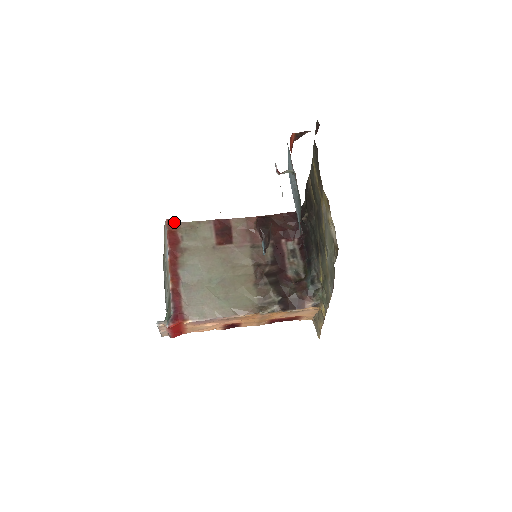
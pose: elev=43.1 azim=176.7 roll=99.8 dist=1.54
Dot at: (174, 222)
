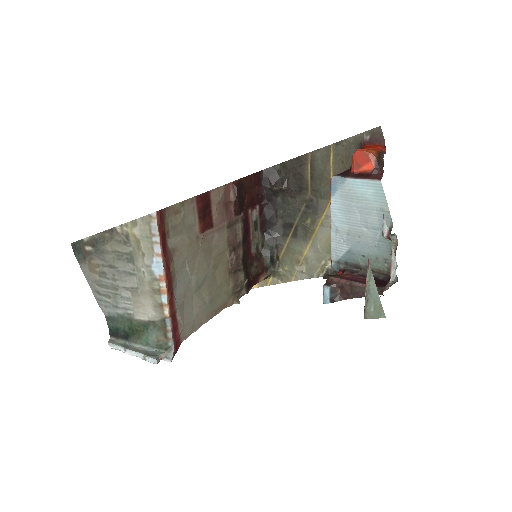
Dot at: (162, 213)
